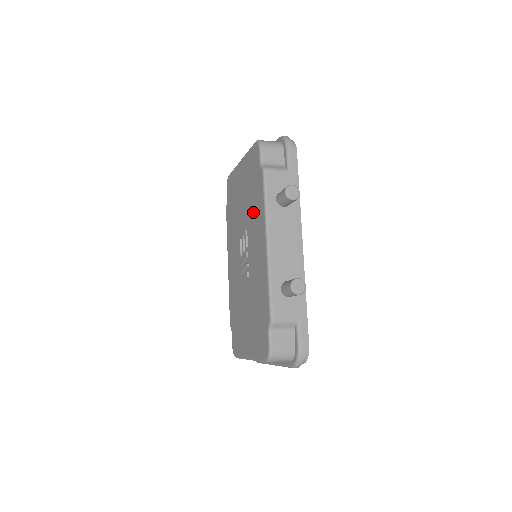
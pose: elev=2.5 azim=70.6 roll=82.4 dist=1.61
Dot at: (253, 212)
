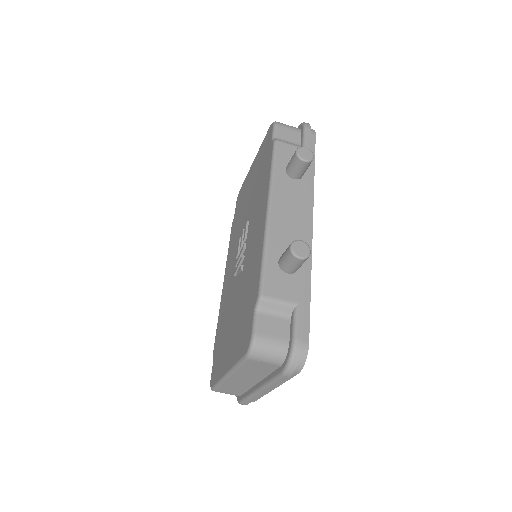
Dot at: (258, 194)
